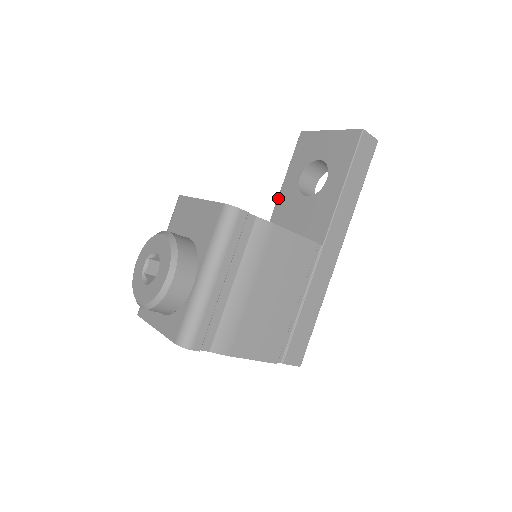
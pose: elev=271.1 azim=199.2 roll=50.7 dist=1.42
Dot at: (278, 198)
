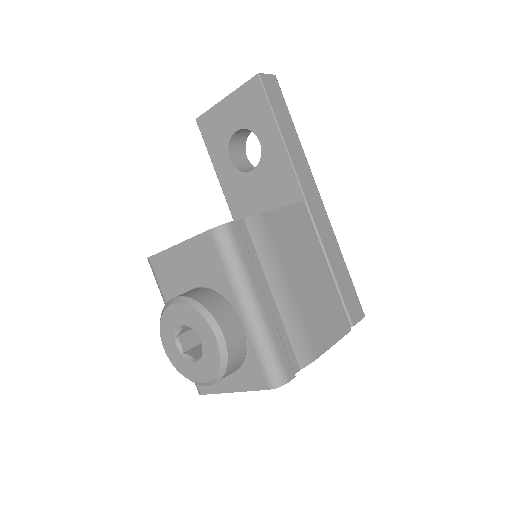
Dot at: (224, 193)
